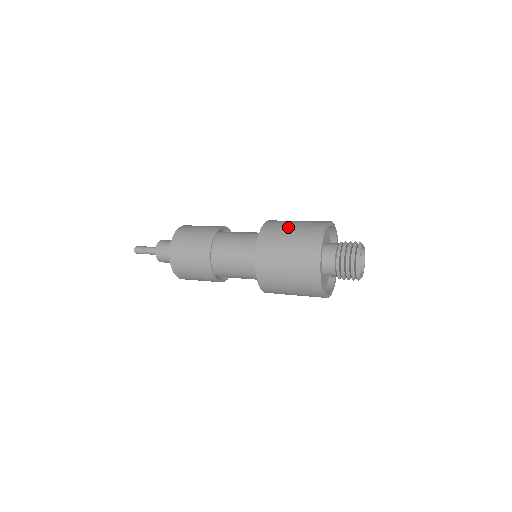
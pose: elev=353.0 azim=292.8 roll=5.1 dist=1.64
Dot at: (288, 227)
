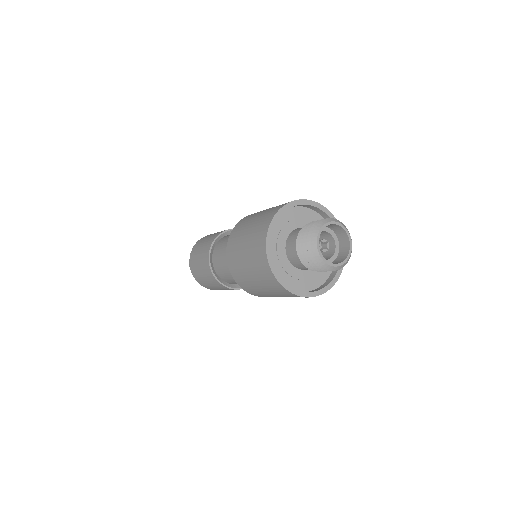
Dot at: occluded
